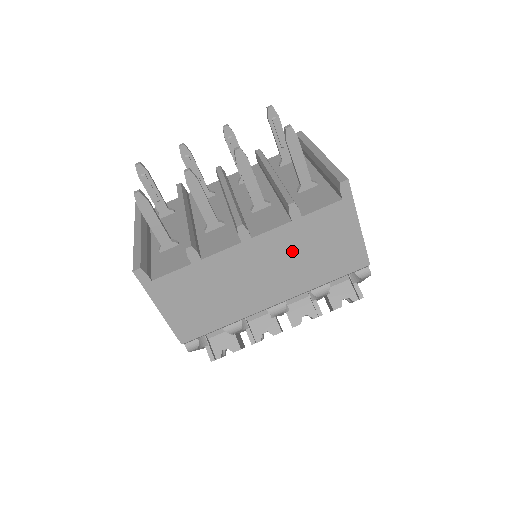
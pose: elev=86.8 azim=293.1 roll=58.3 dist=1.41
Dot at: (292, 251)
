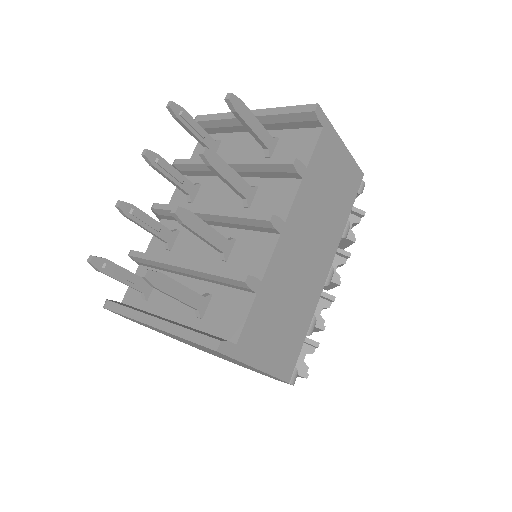
Dot at: (316, 209)
